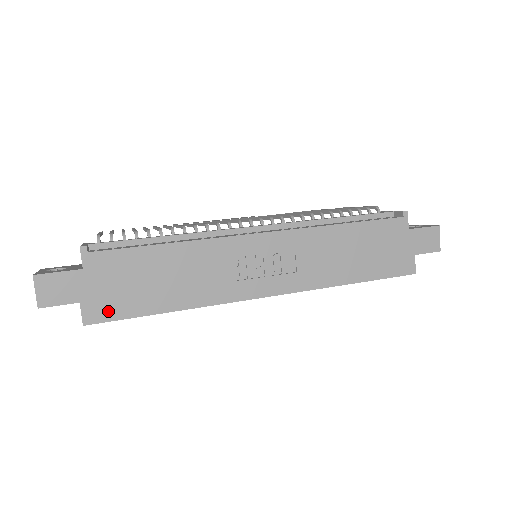
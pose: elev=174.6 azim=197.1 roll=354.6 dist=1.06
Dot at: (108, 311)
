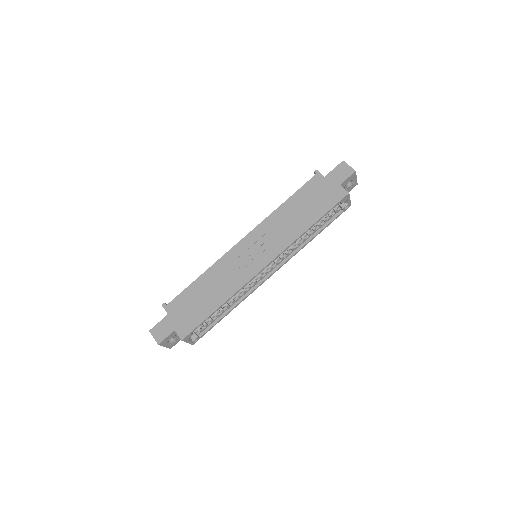
Dot at: (189, 326)
